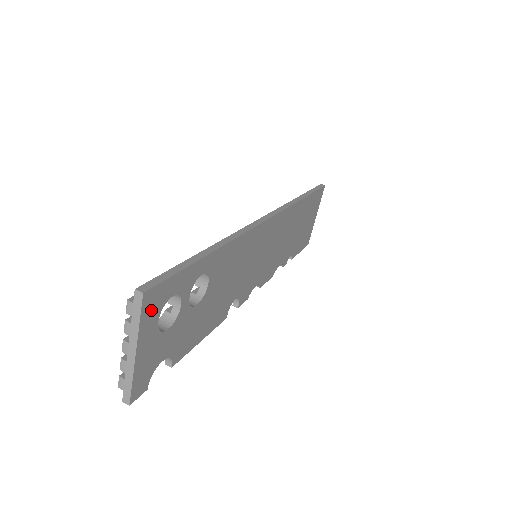
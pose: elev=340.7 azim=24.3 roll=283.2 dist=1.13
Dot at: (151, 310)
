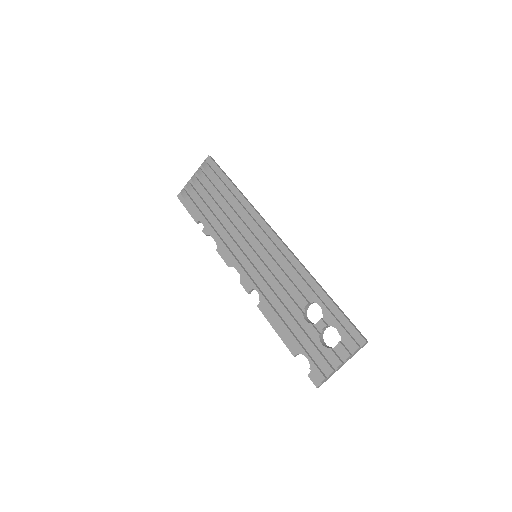
Dot at: occluded
